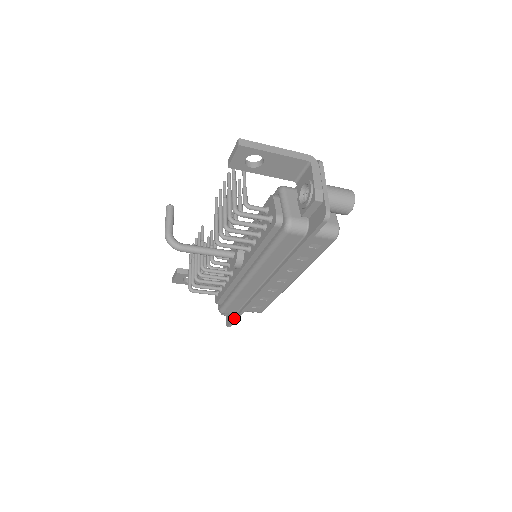
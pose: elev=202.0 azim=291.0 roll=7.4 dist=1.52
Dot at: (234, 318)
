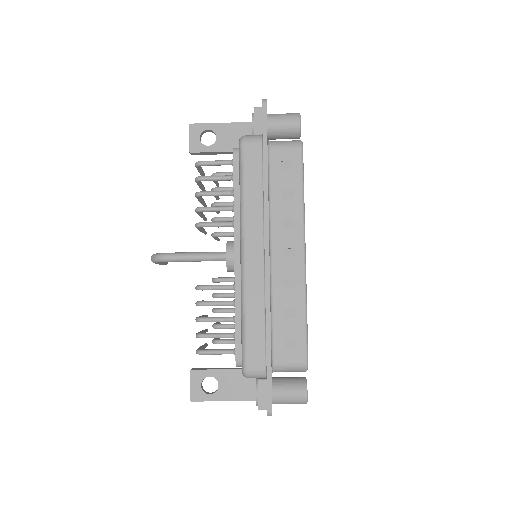
Dot at: (266, 375)
